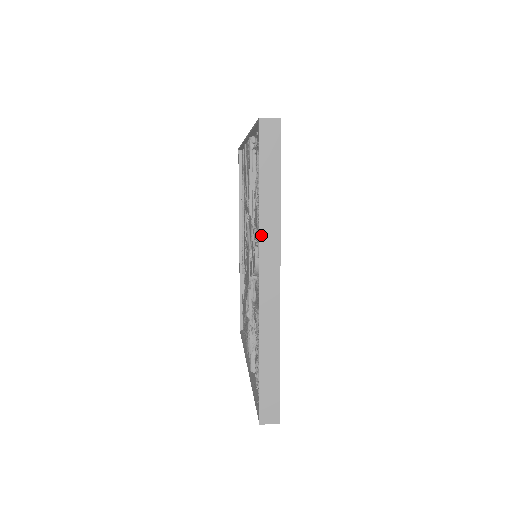
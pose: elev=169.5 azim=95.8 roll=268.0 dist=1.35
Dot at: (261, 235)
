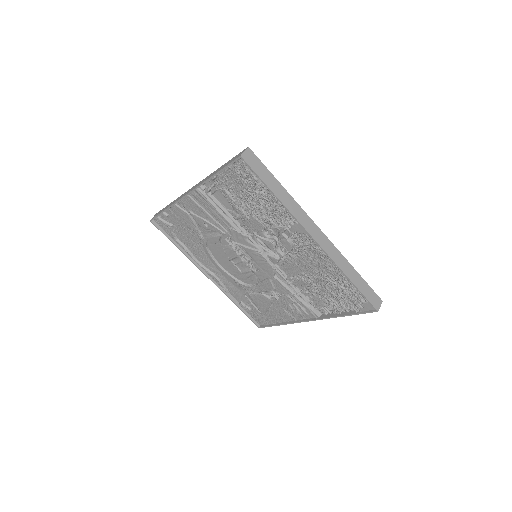
Dot at: (295, 216)
